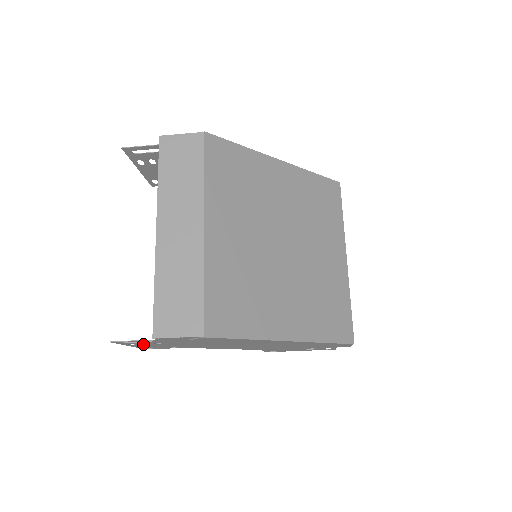
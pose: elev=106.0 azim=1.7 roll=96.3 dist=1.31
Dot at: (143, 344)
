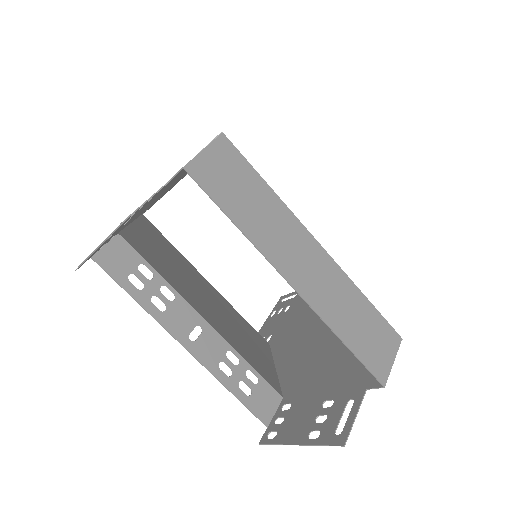
Dot at: (316, 423)
